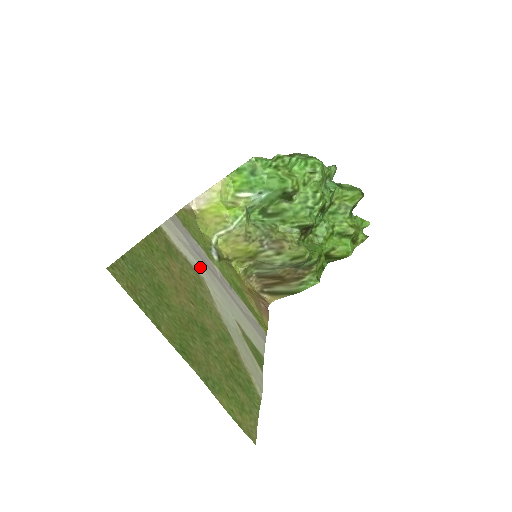
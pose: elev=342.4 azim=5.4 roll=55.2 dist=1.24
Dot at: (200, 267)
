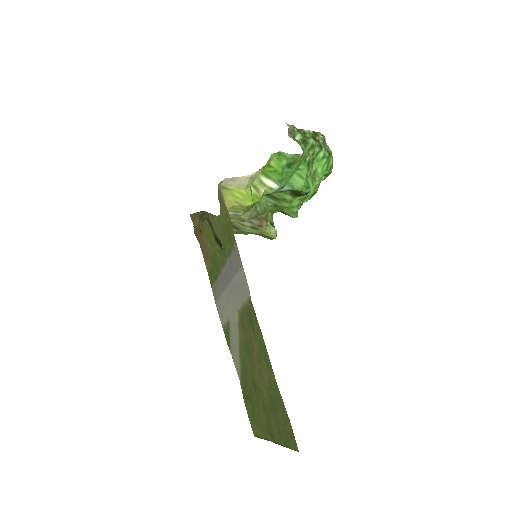
Dot at: (236, 297)
